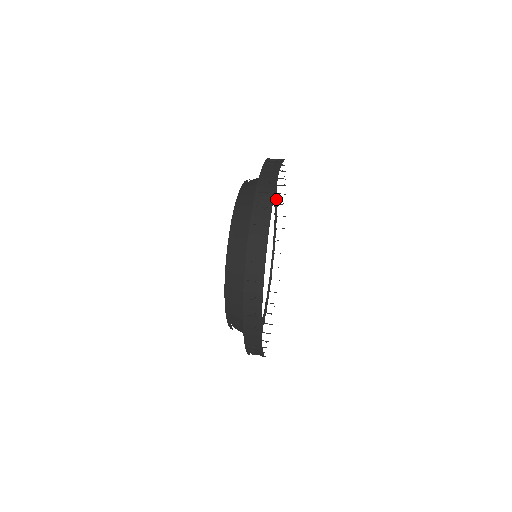
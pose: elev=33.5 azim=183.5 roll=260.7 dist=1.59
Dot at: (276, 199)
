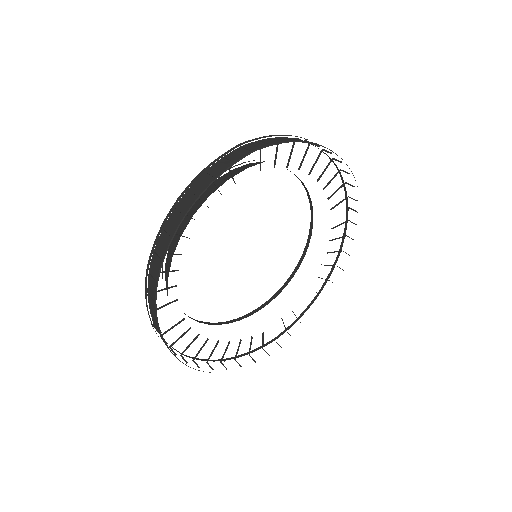
Dot at: (341, 224)
